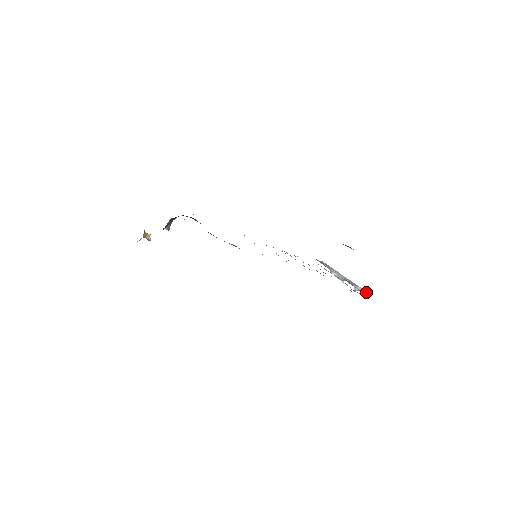
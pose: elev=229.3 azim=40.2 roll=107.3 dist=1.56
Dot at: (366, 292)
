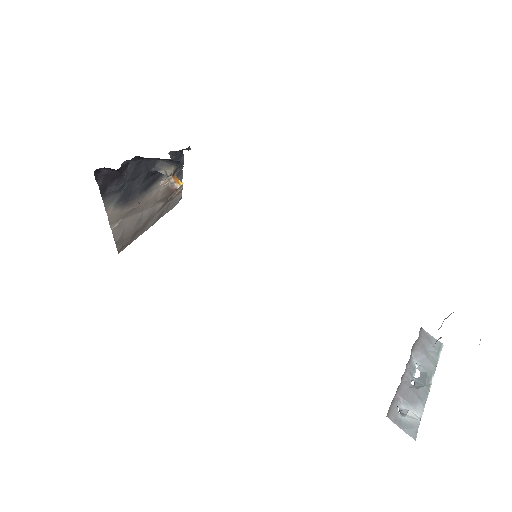
Dot at: (411, 427)
